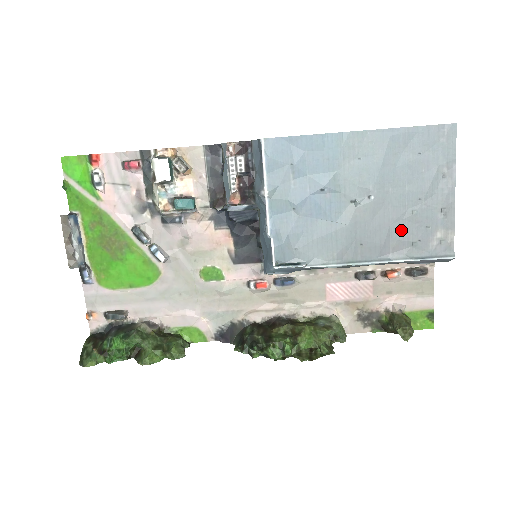
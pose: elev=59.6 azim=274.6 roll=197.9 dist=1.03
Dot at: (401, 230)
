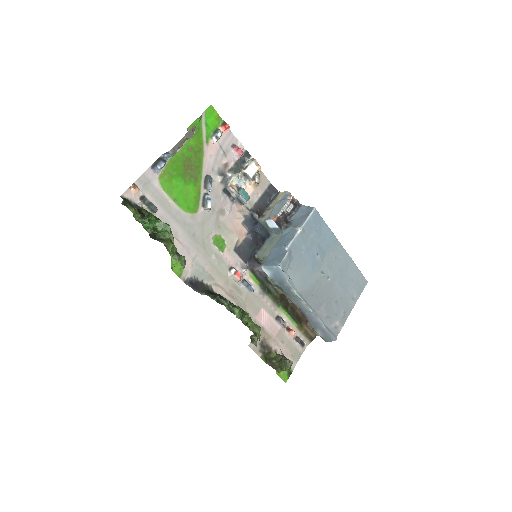
Dot at: (328, 306)
